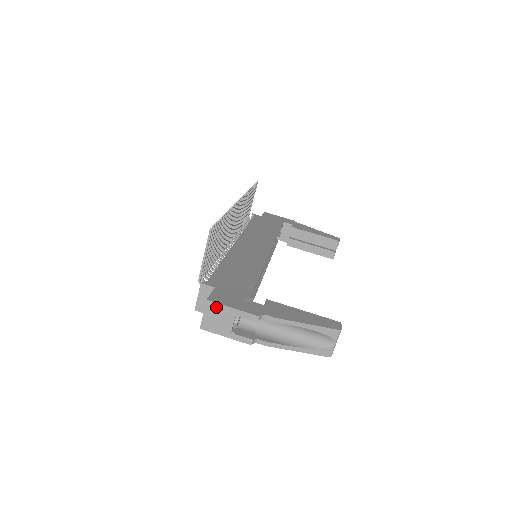
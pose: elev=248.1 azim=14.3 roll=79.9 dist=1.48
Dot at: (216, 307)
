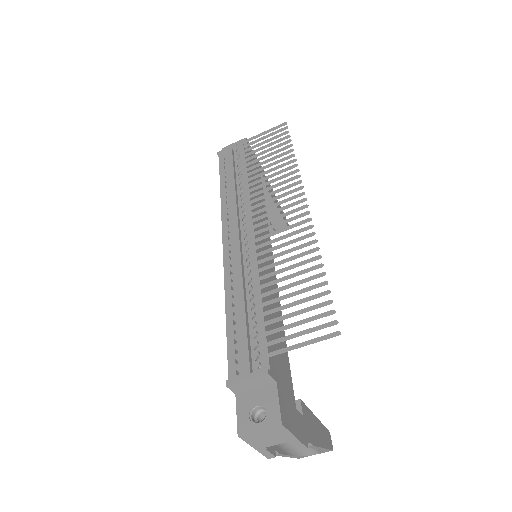
Dot at: (282, 431)
